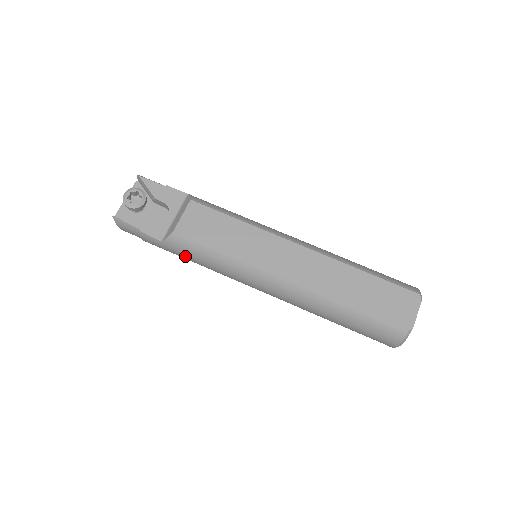
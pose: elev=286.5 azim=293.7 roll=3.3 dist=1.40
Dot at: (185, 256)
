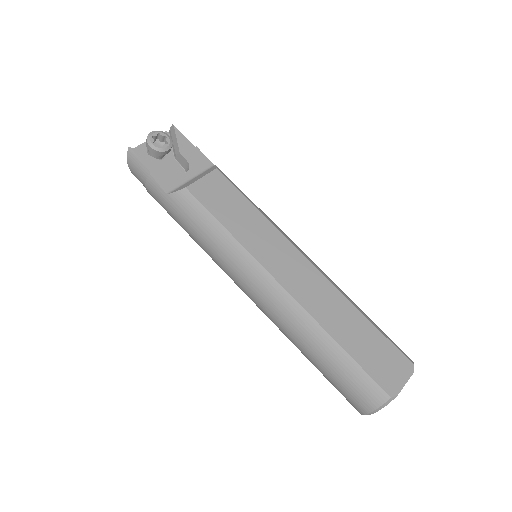
Dot at: (184, 221)
